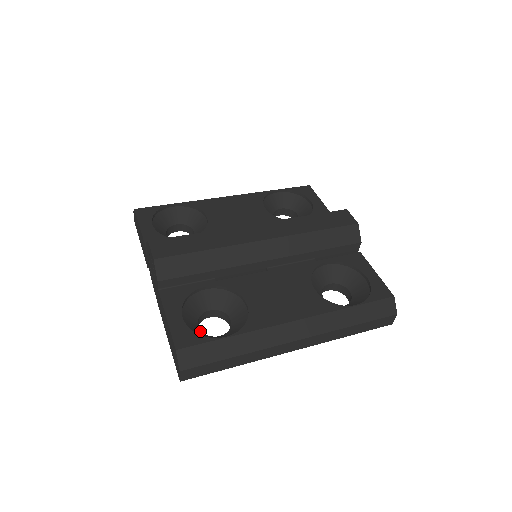
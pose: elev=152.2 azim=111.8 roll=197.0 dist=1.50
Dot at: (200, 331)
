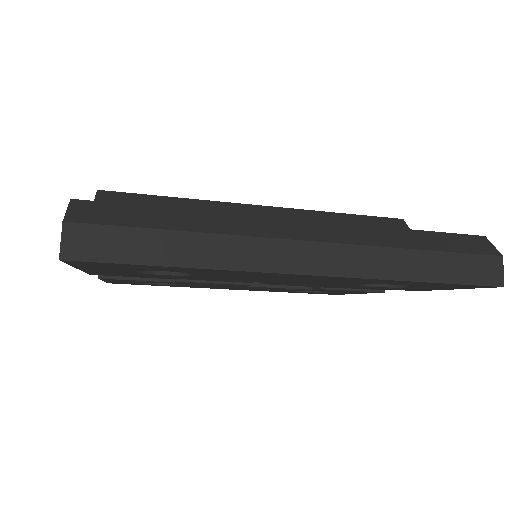
Dot at: occluded
